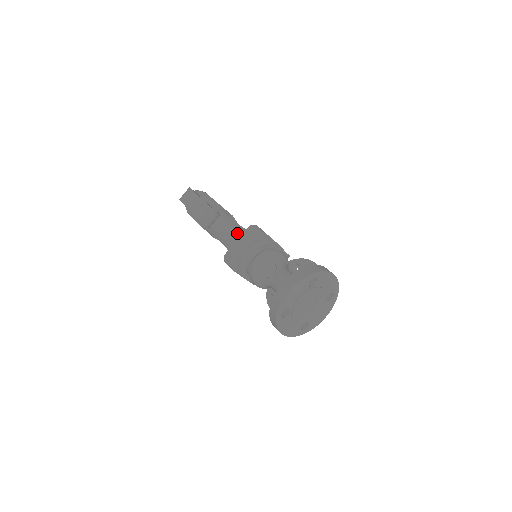
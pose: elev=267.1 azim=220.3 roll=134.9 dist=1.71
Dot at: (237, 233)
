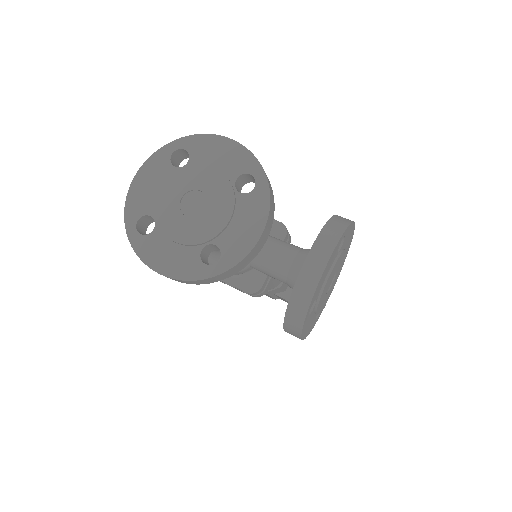
Dot at: occluded
